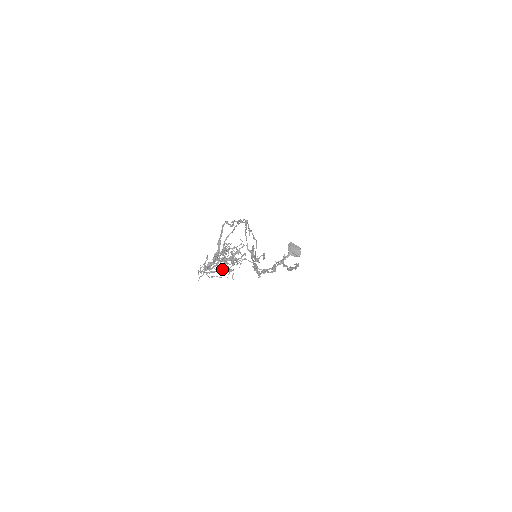
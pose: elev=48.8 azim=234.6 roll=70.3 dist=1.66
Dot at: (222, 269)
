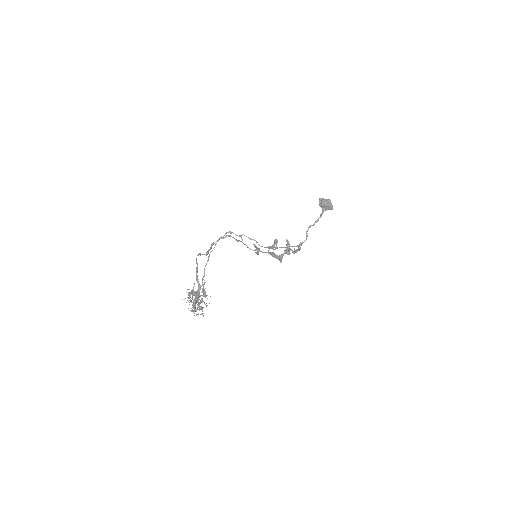
Dot at: occluded
